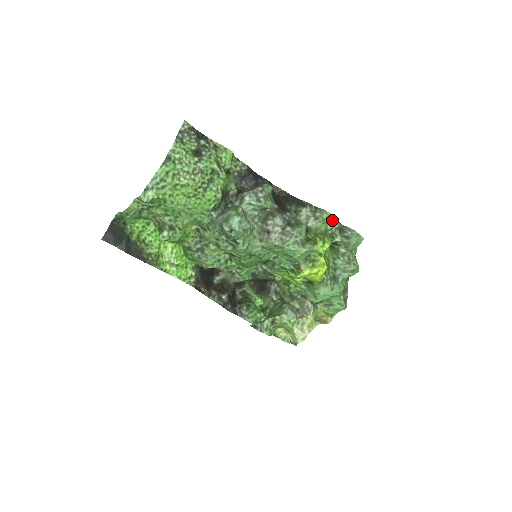
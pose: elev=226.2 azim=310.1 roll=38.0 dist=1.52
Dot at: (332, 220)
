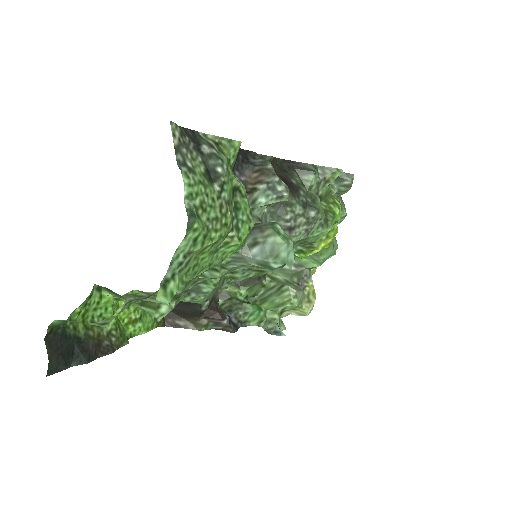
Dot at: occluded
